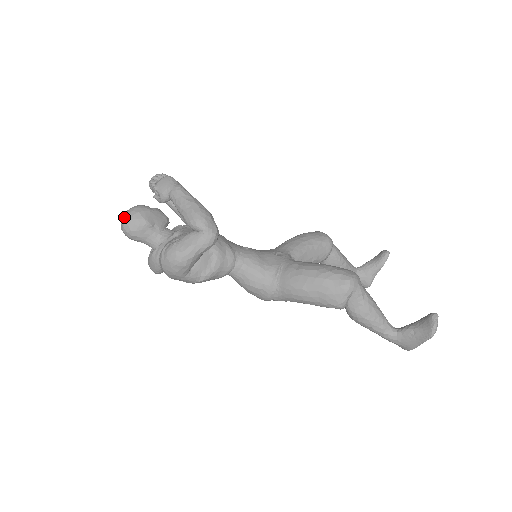
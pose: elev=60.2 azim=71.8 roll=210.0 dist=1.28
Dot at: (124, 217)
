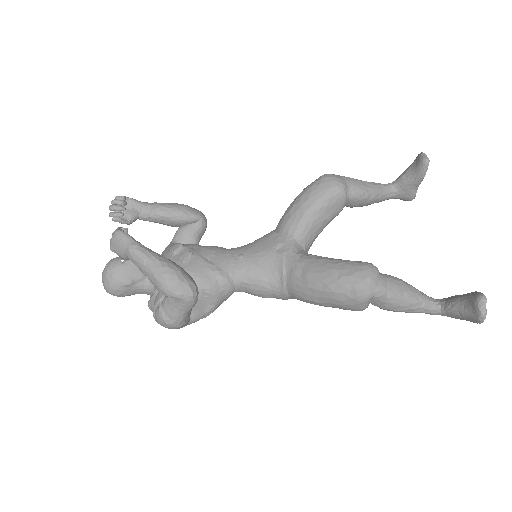
Dot at: (103, 283)
